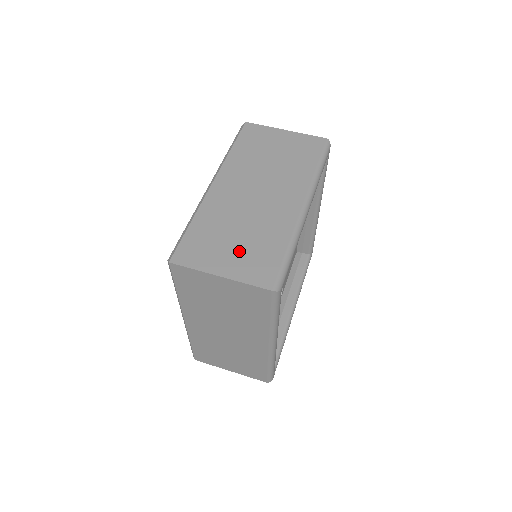
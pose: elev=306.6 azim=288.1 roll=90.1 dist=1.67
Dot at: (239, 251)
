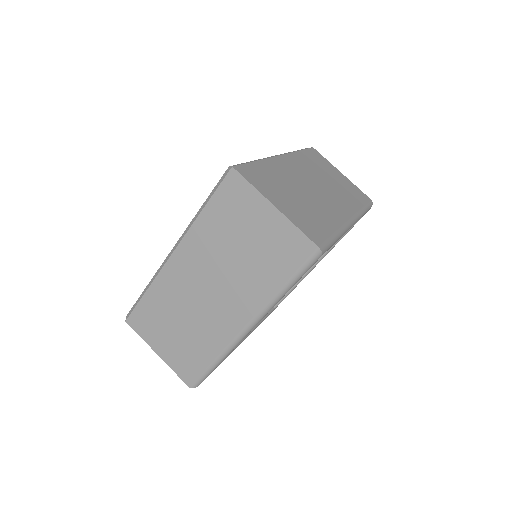
Dot at: (295, 205)
